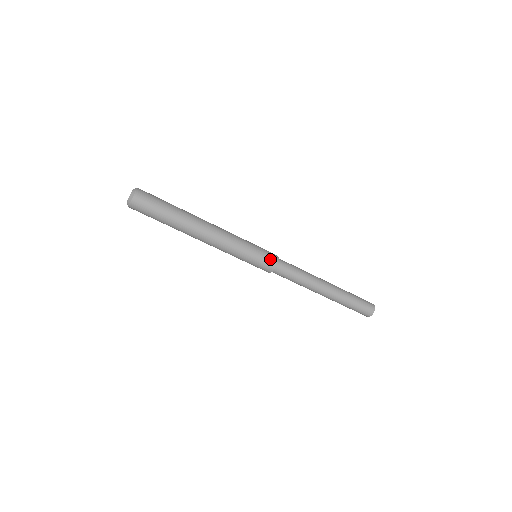
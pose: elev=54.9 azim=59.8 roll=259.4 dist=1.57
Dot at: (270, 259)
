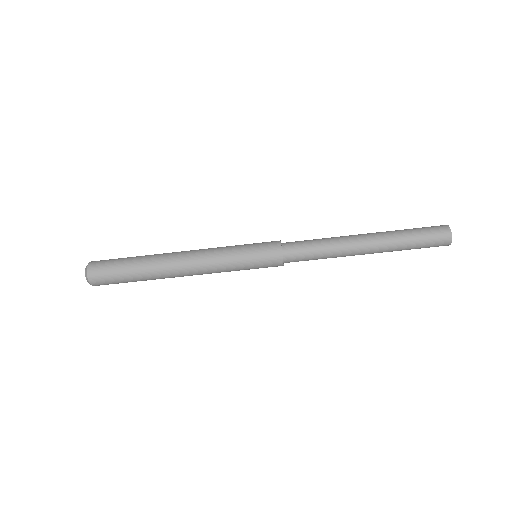
Dot at: (271, 257)
